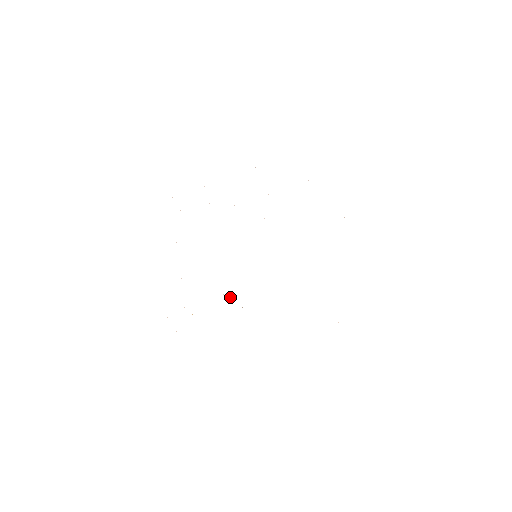
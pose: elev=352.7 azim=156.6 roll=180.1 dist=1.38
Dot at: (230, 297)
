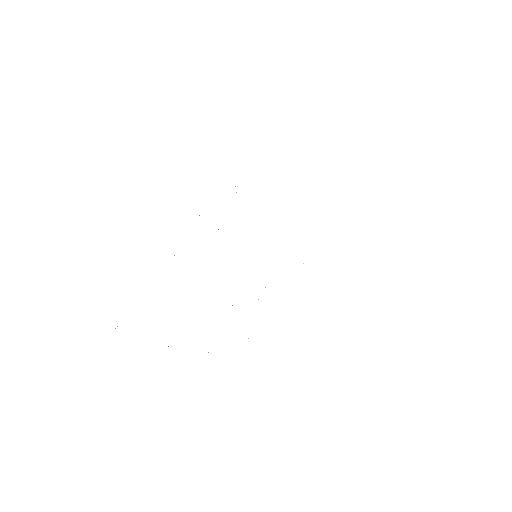
Dot at: occluded
